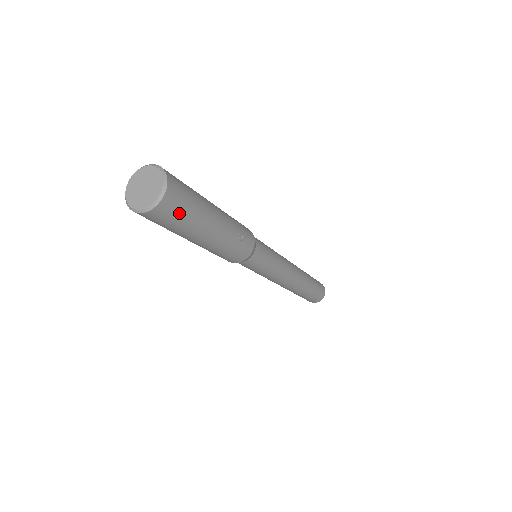
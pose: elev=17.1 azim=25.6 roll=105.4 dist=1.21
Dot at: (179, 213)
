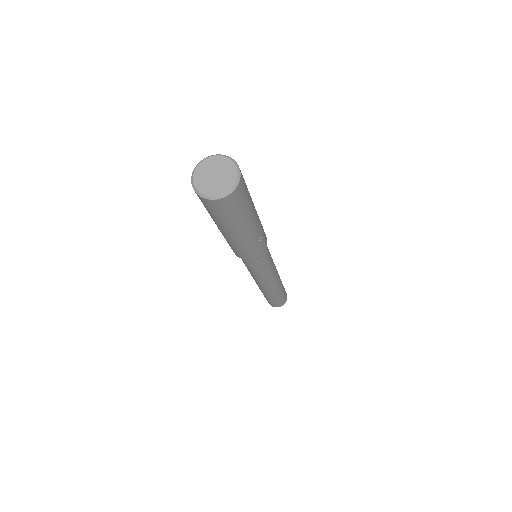
Dot at: (233, 209)
